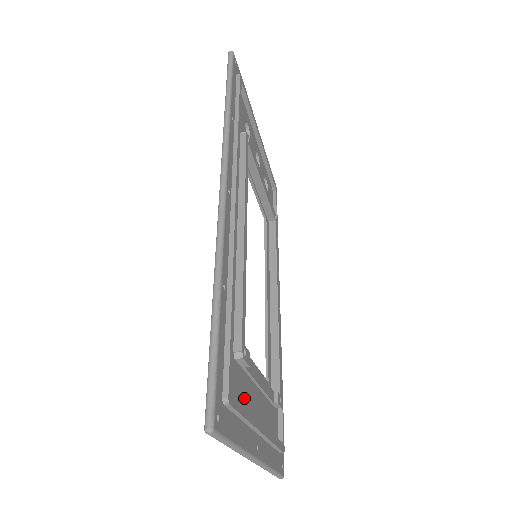
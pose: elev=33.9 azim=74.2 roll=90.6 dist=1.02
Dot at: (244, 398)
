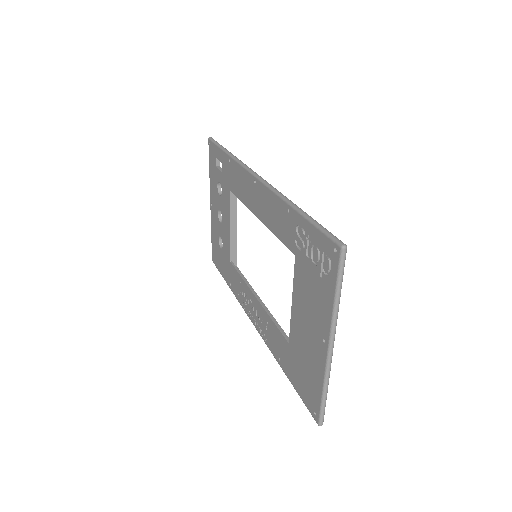
Dot at: occluded
